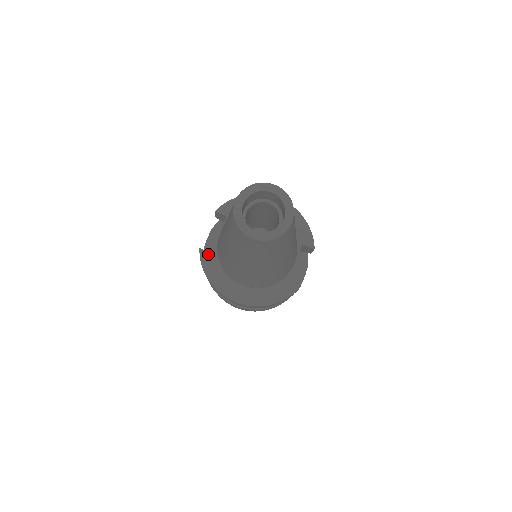
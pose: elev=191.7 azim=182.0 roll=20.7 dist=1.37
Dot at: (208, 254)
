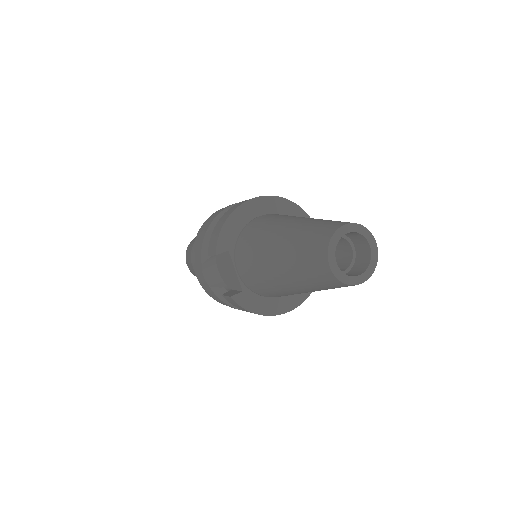
Dot at: (241, 295)
